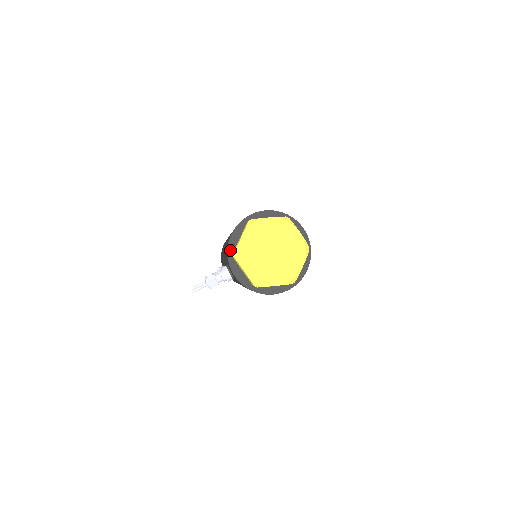
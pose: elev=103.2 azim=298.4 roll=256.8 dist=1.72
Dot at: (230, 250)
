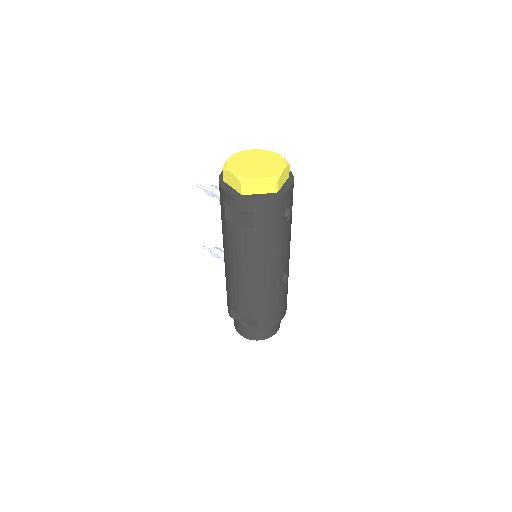
Dot at: occluded
